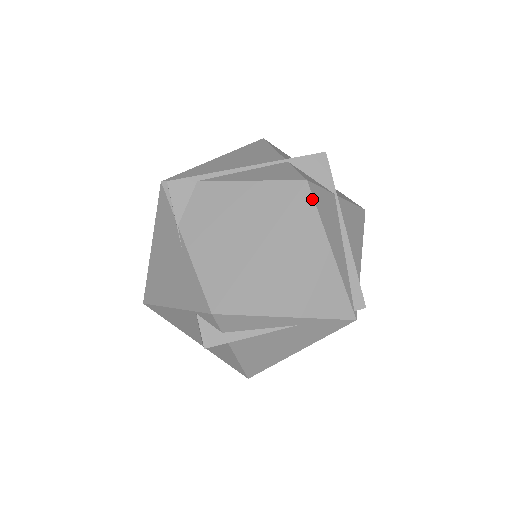
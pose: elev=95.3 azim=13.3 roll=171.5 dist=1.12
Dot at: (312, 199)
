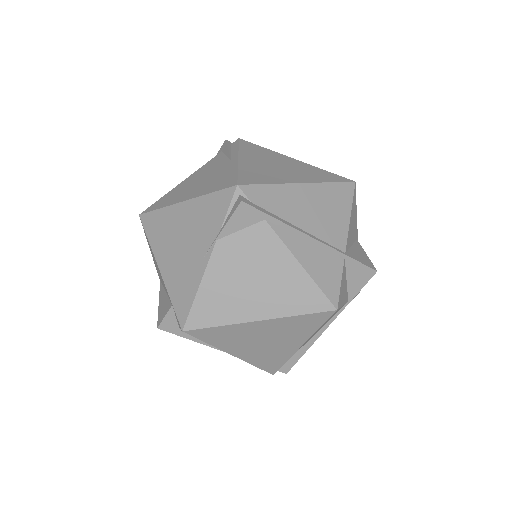
Dot at: (326, 319)
